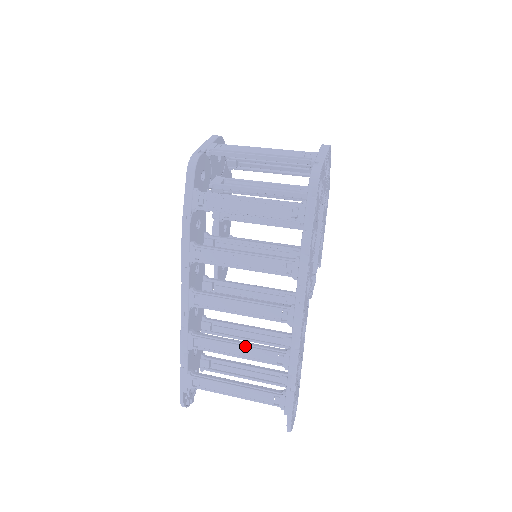
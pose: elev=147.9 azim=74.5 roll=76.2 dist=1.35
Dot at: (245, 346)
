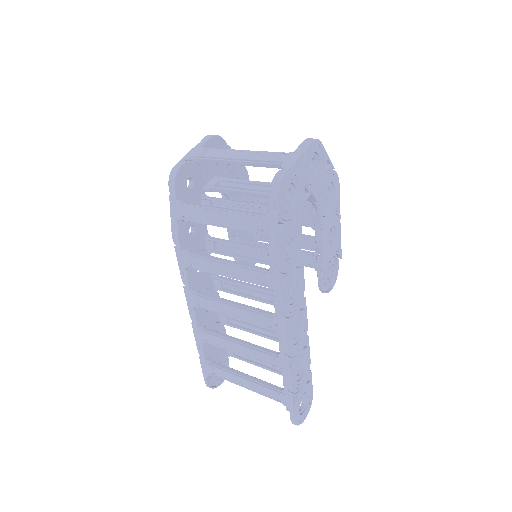
Dot at: (243, 346)
